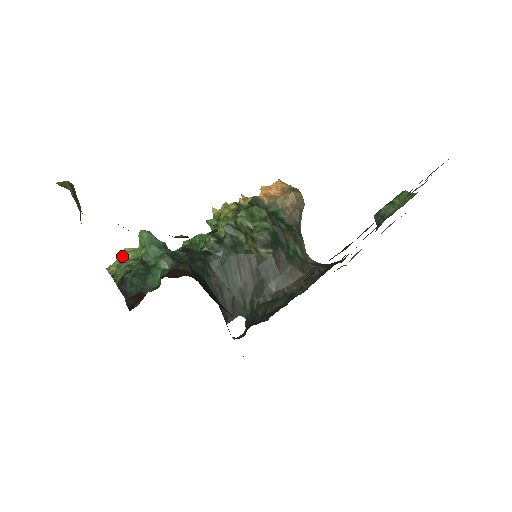
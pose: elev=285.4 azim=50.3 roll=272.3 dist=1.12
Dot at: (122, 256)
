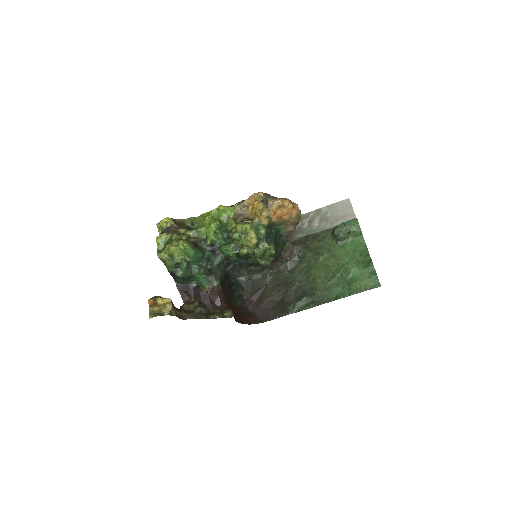
Dot at: (170, 251)
